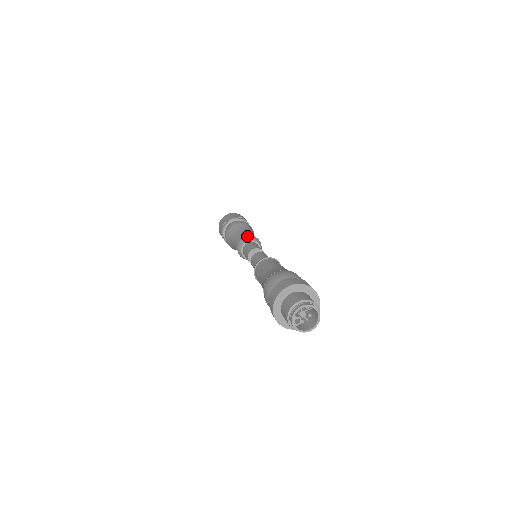
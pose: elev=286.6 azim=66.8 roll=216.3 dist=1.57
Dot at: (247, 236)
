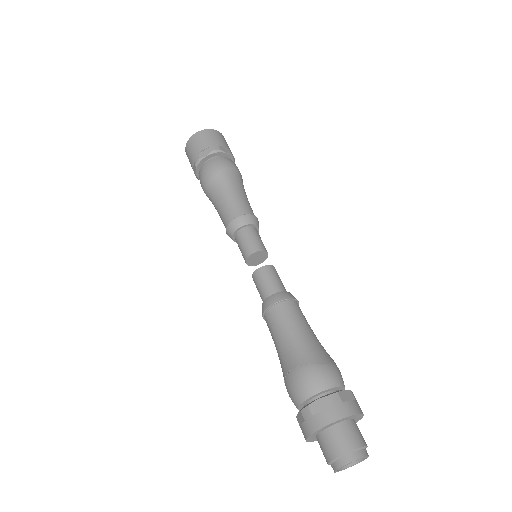
Dot at: (230, 222)
